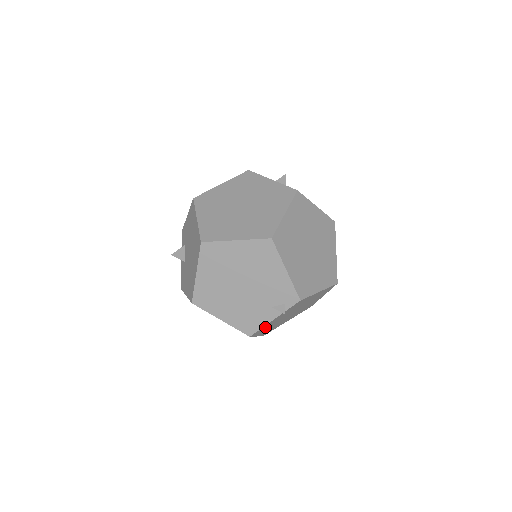
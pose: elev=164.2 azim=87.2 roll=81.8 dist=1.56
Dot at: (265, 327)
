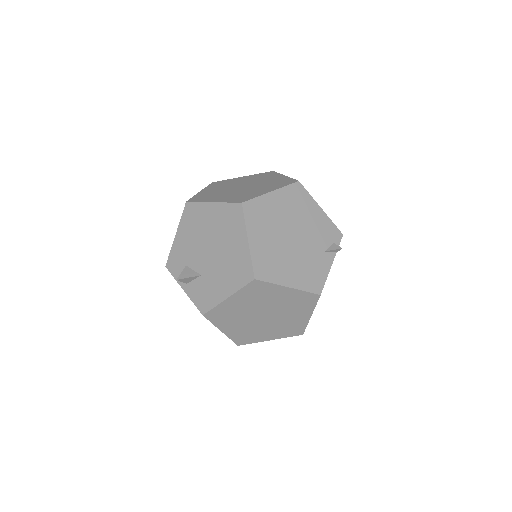
Dot at: occluded
